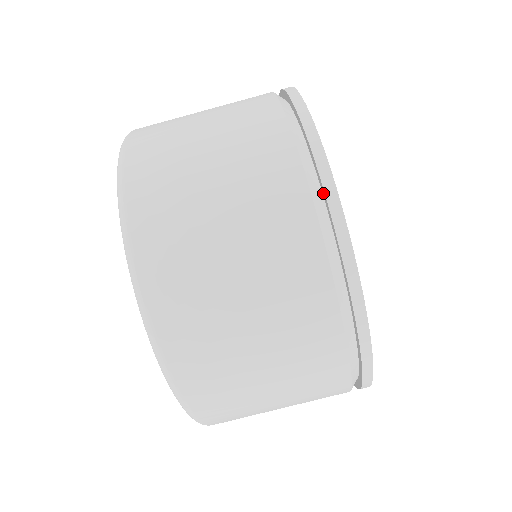
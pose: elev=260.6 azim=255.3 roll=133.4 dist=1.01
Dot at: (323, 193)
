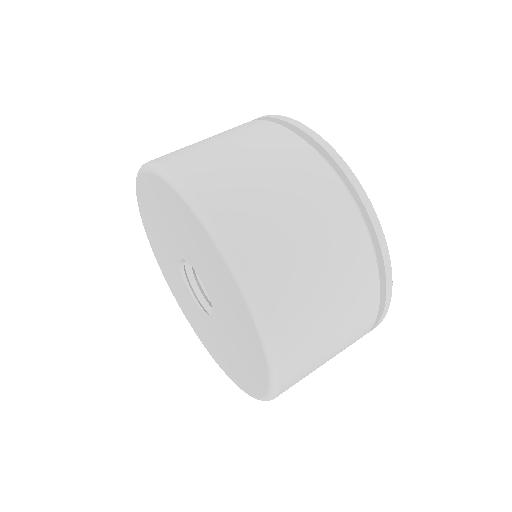
Dot at: occluded
